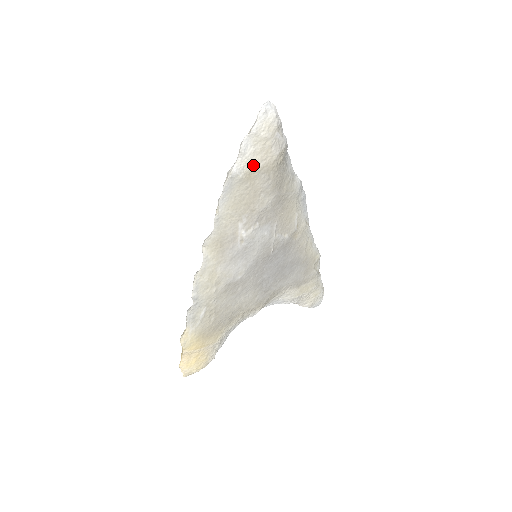
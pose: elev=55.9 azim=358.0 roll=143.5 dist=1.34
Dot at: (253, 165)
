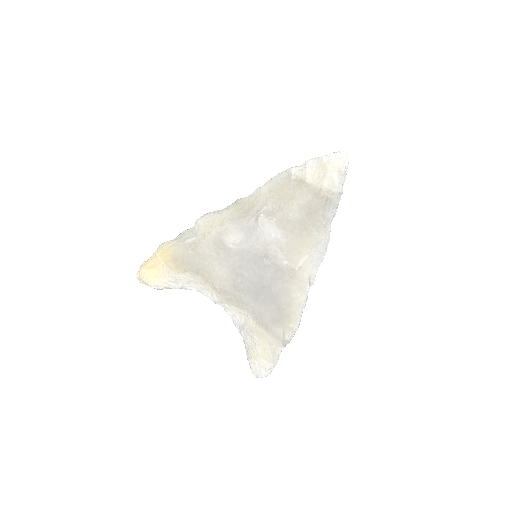
Dot at: (305, 177)
